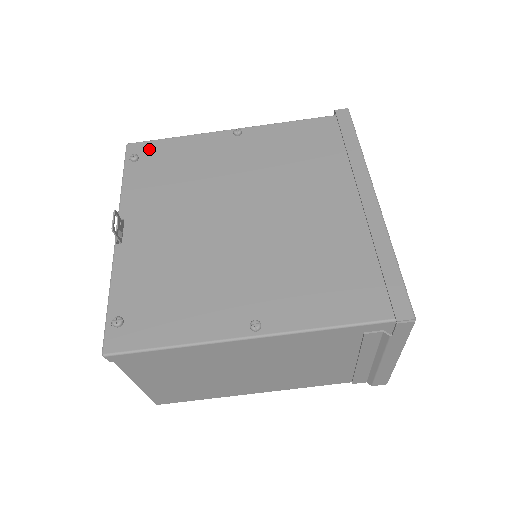
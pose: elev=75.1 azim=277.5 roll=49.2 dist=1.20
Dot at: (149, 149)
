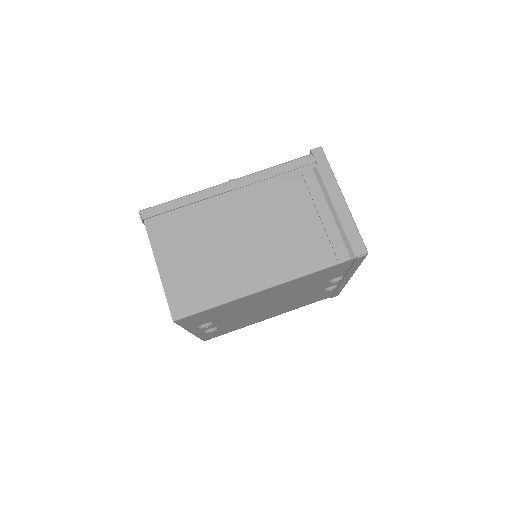
Dot at: occluded
